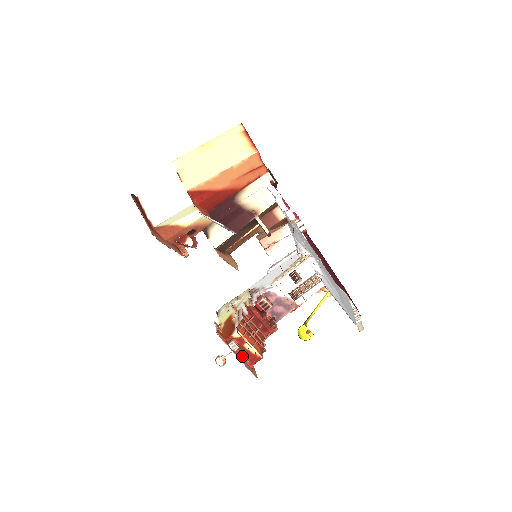
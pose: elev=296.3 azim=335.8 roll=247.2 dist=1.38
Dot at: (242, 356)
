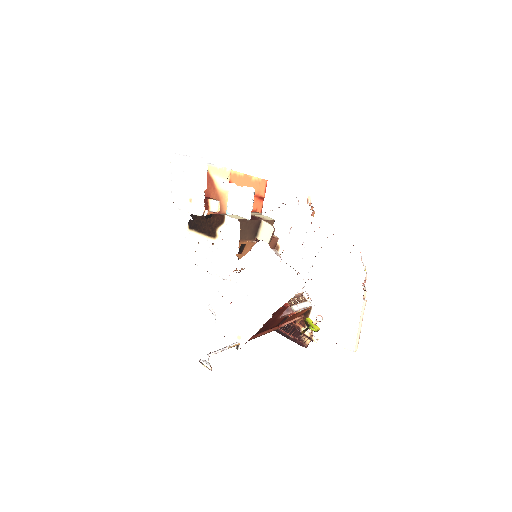
Dot at: (281, 272)
